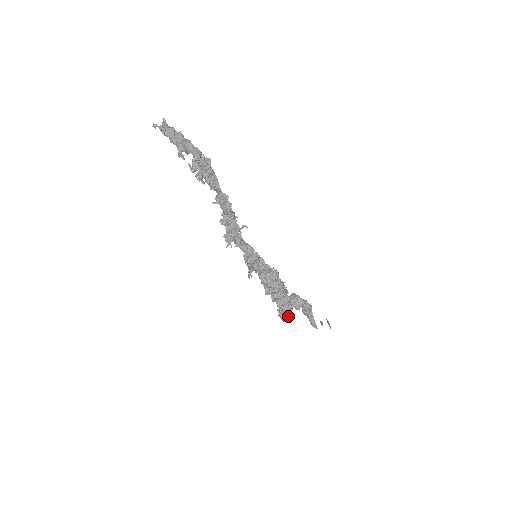
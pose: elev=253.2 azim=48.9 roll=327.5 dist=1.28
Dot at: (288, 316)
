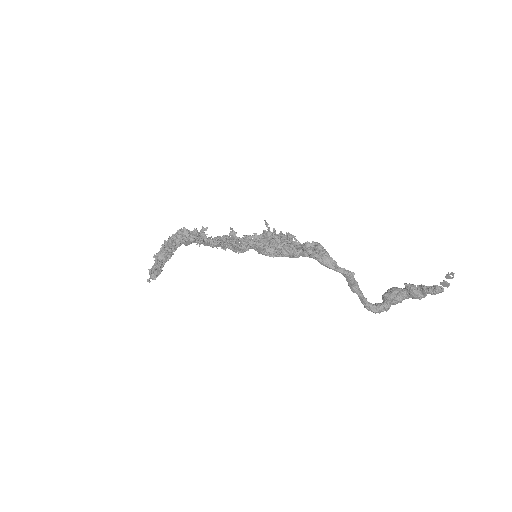
Dot at: (350, 272)
